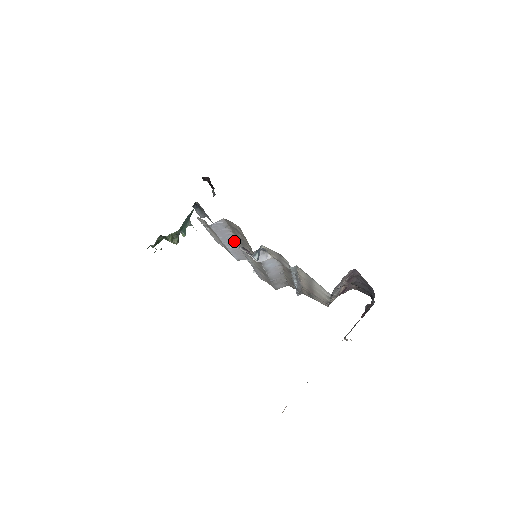
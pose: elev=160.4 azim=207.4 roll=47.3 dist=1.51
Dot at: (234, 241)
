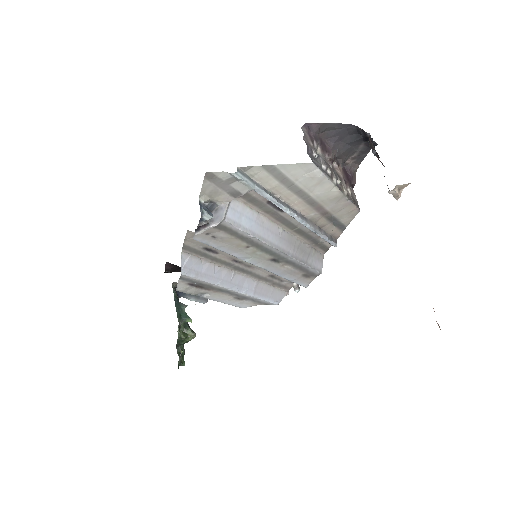
Dot at: (238, 278)
